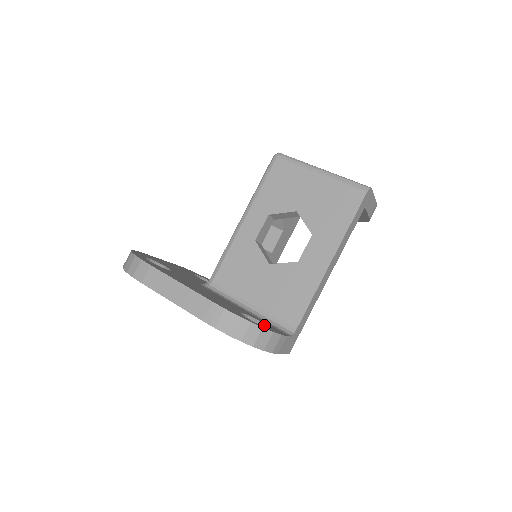
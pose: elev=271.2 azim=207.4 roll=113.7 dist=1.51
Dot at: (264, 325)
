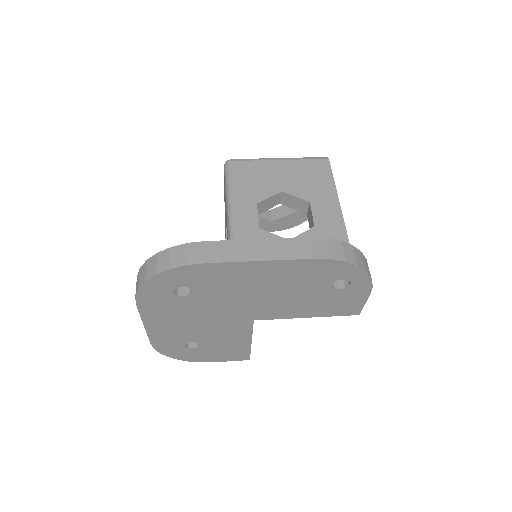
Dot at: occluded
